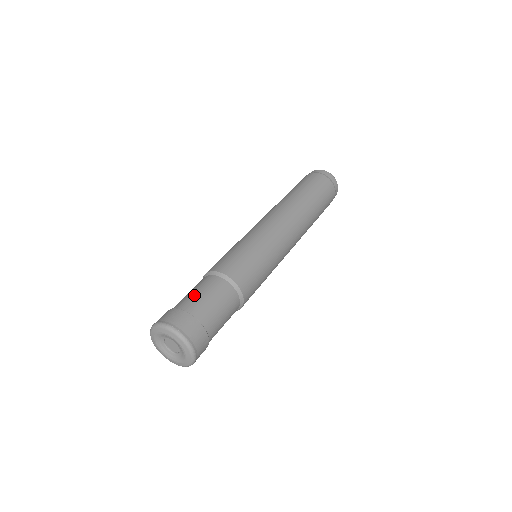
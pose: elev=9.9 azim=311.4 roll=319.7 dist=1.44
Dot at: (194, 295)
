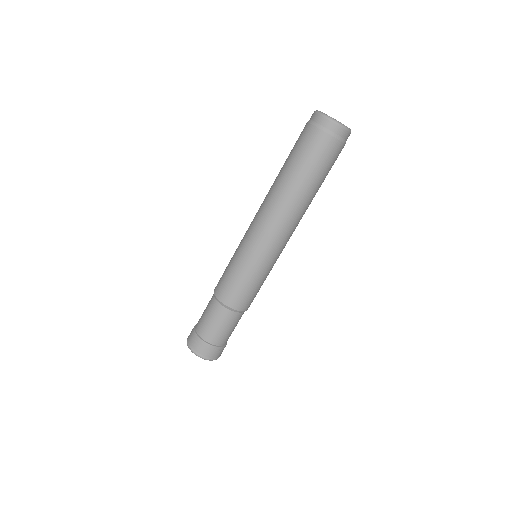
Dot at: (204, 321)
